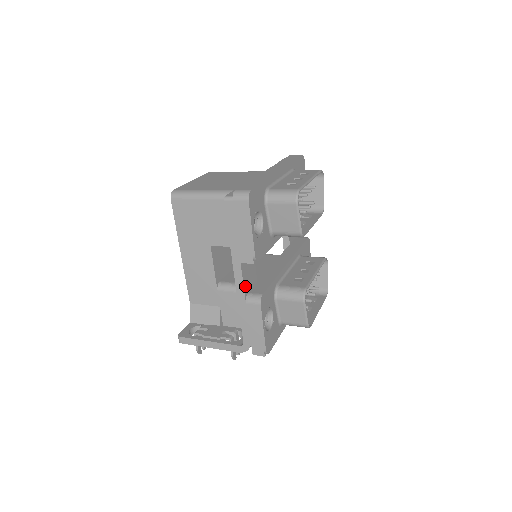
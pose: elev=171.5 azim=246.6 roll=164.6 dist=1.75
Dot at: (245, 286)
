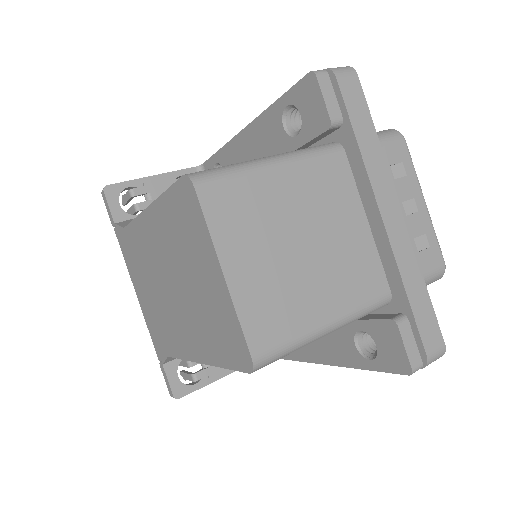
Dot at: occluded
